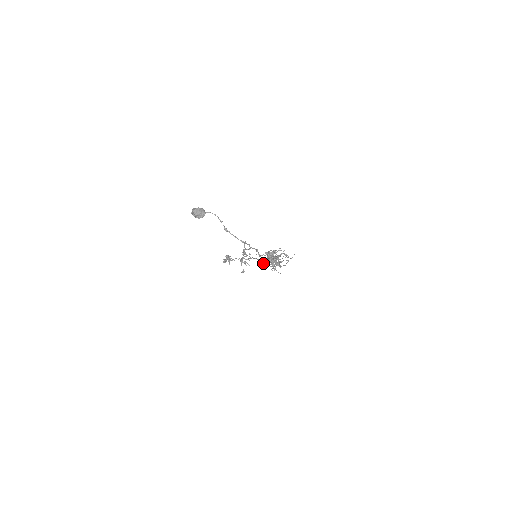
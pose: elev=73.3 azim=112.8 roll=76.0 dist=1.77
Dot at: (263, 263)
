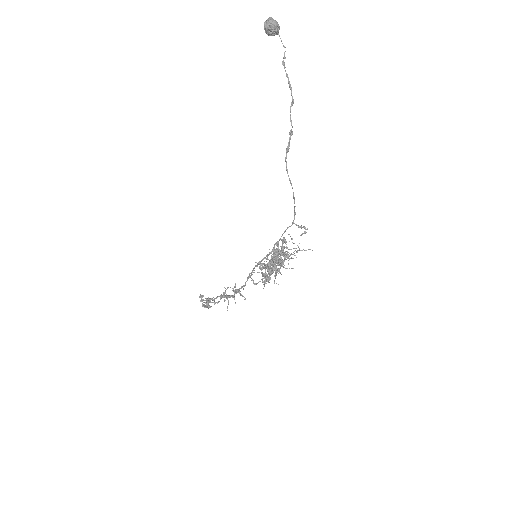
Dot at: (257, 272)
